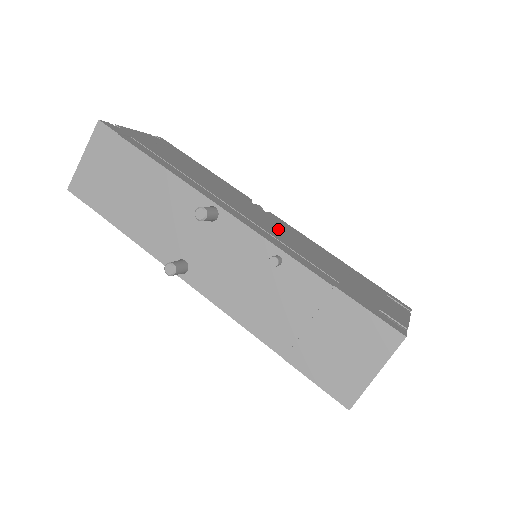
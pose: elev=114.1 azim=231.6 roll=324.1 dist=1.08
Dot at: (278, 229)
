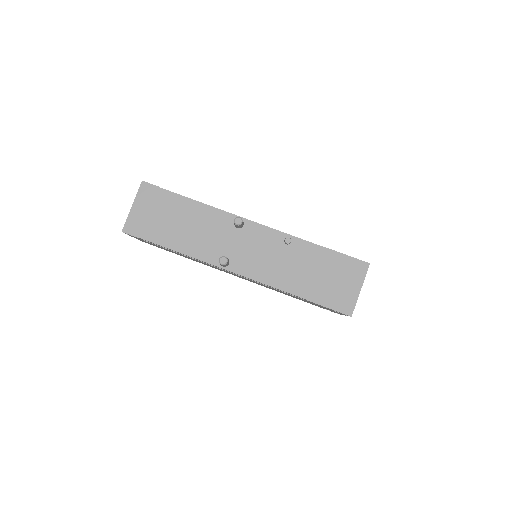
Dot at: occluded
